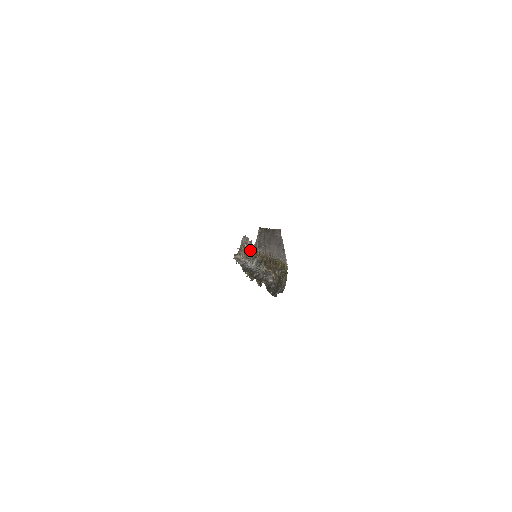
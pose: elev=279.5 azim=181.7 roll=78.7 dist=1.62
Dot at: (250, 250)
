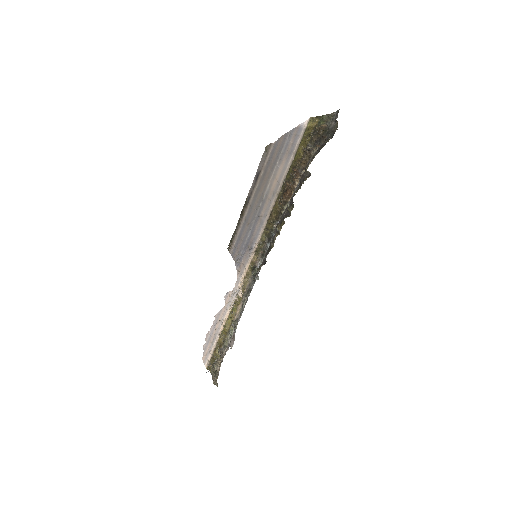
Dot at: (234, 304)
